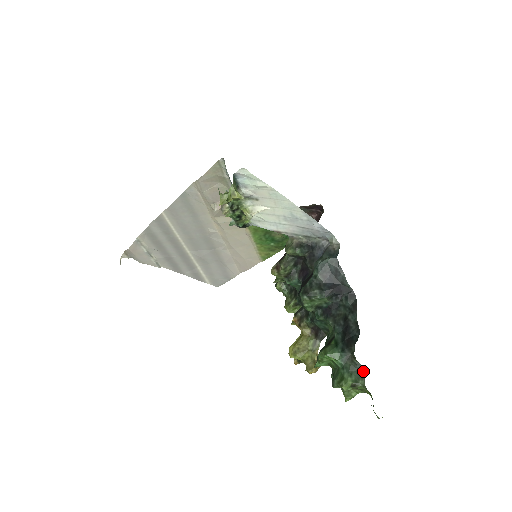
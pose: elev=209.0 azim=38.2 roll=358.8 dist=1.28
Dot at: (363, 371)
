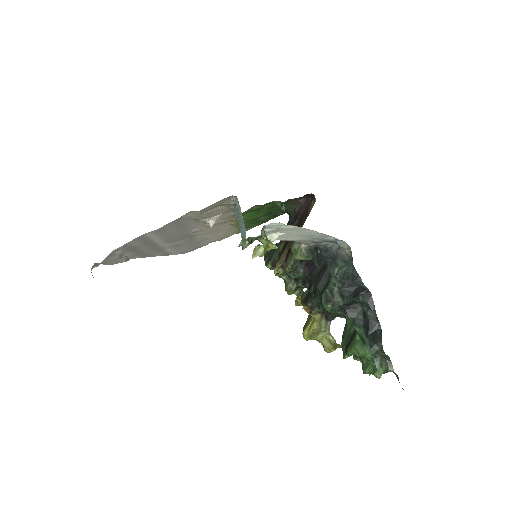
Dot at: (390, 360)
